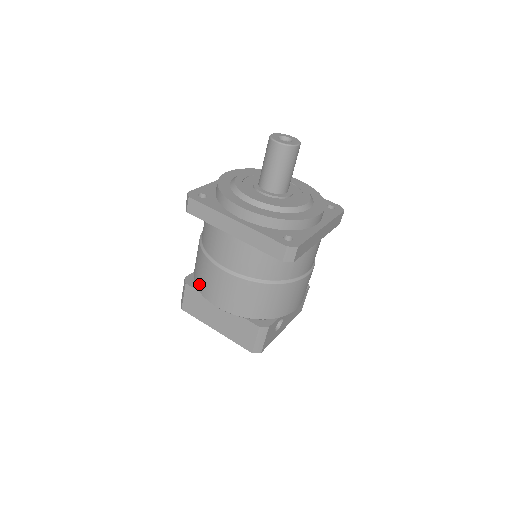
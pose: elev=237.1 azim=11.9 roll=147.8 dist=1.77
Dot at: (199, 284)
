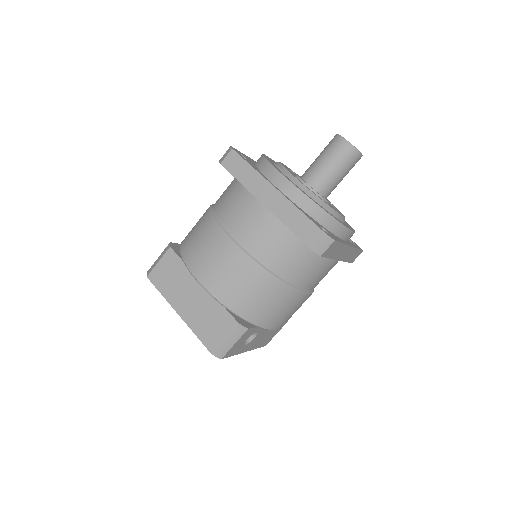
Dot at: (188, 252)
